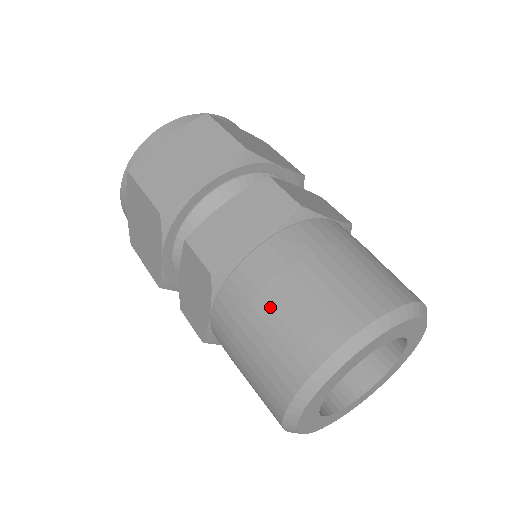
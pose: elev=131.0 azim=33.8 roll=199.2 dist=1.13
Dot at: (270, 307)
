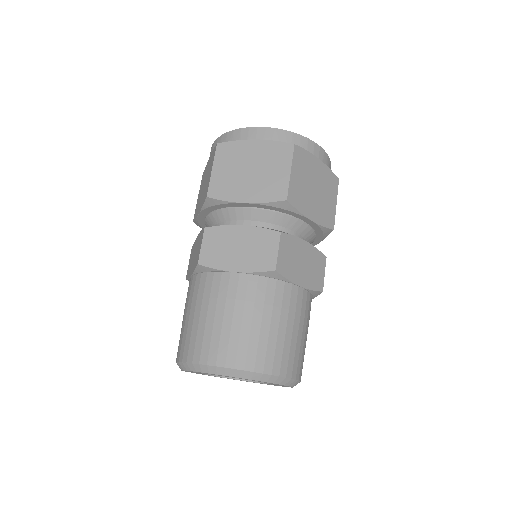
Dot at: (207, 311)
